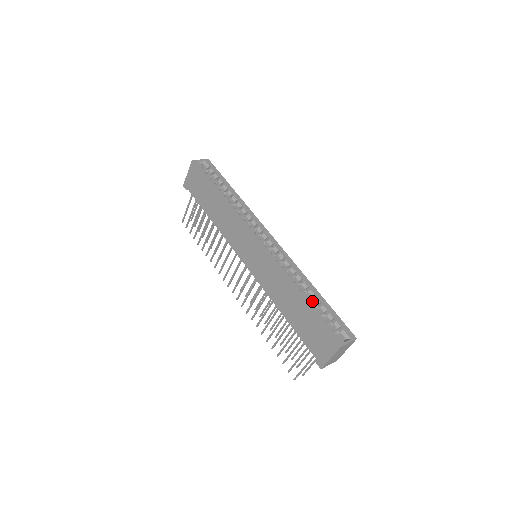
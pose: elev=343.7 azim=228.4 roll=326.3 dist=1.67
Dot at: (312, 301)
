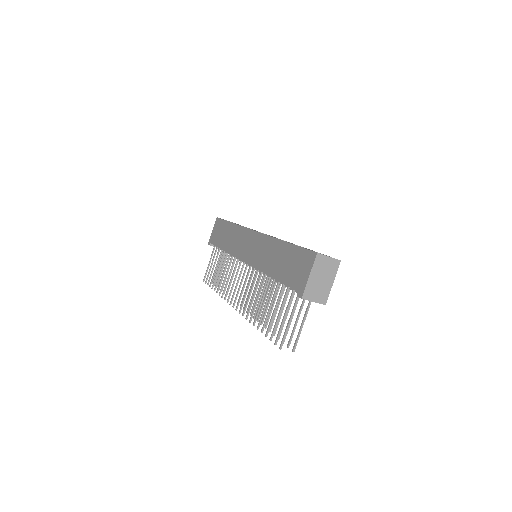
Dot at: occluded
